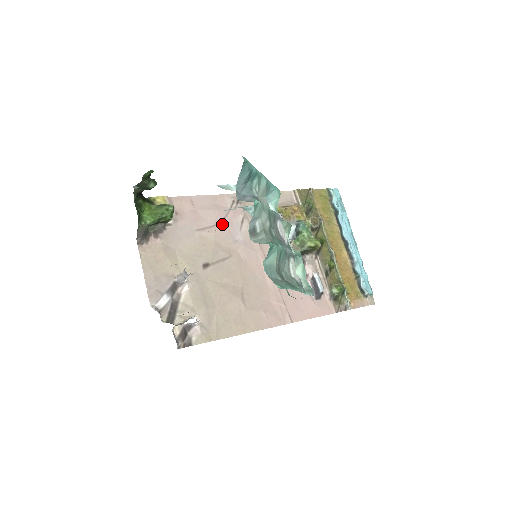
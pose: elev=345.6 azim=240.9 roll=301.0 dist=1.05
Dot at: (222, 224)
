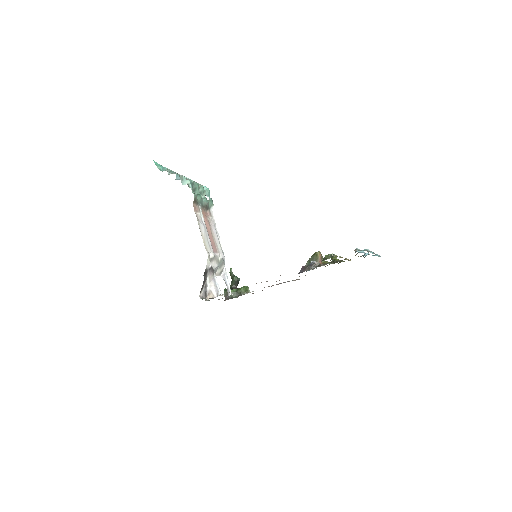
Dot at: occluded
